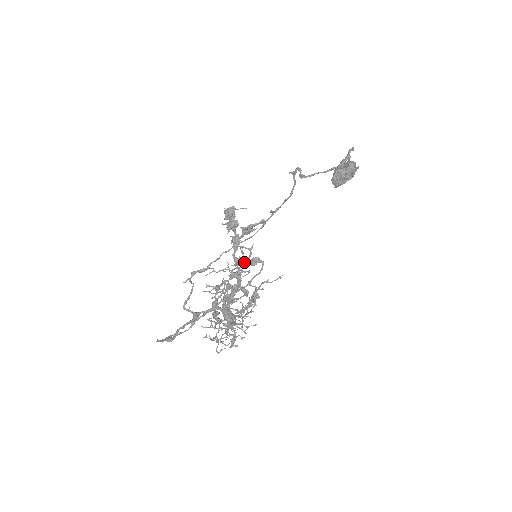
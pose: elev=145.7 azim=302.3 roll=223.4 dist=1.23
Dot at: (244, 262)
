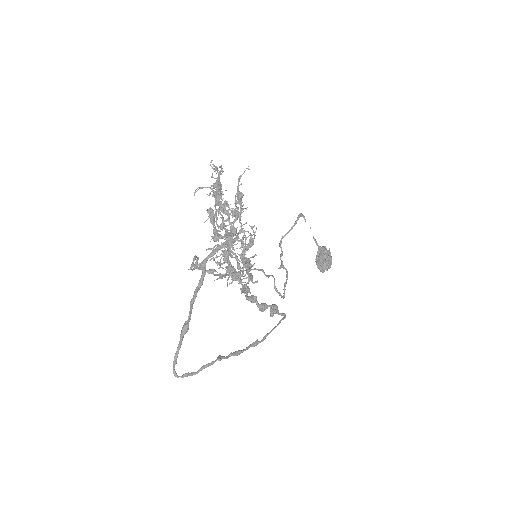
Dot at: (219, 173)
